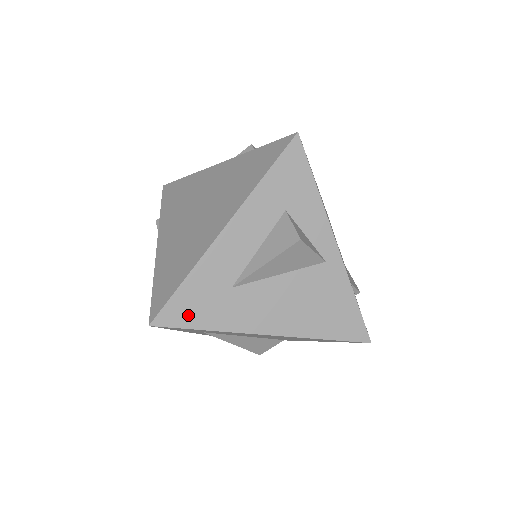
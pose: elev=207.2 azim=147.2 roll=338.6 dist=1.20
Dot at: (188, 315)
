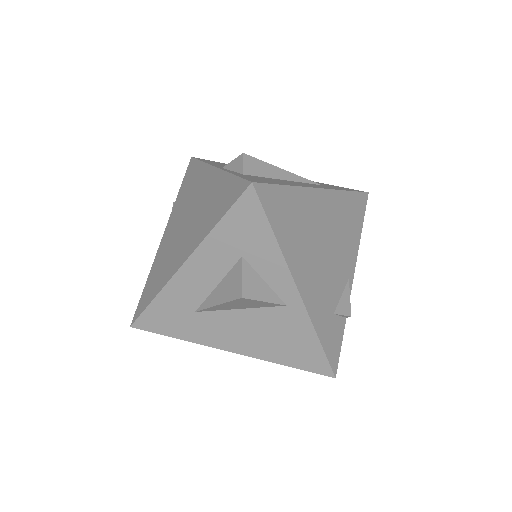
Dot at: (160, 325)
